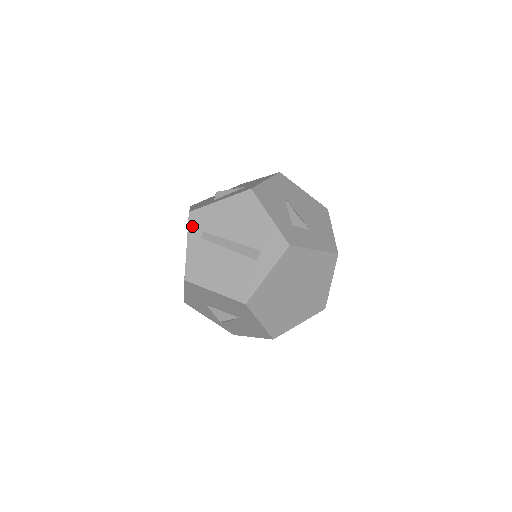
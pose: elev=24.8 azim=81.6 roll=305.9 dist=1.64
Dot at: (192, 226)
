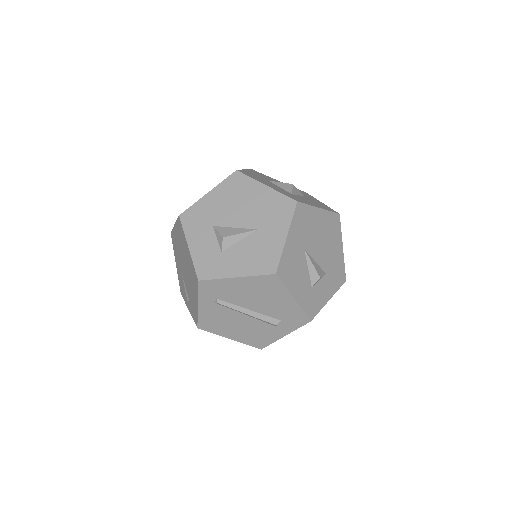
Dot at: (203, 292)
